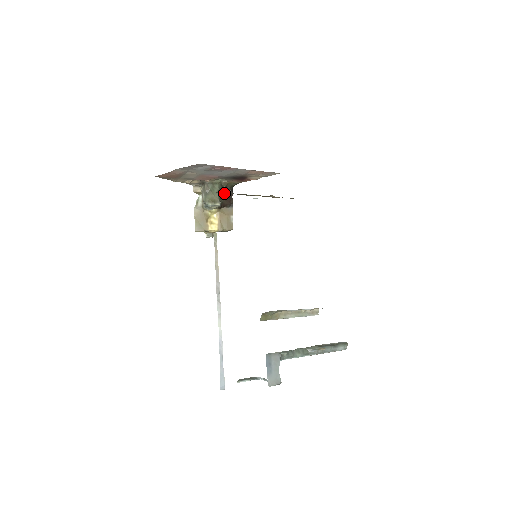
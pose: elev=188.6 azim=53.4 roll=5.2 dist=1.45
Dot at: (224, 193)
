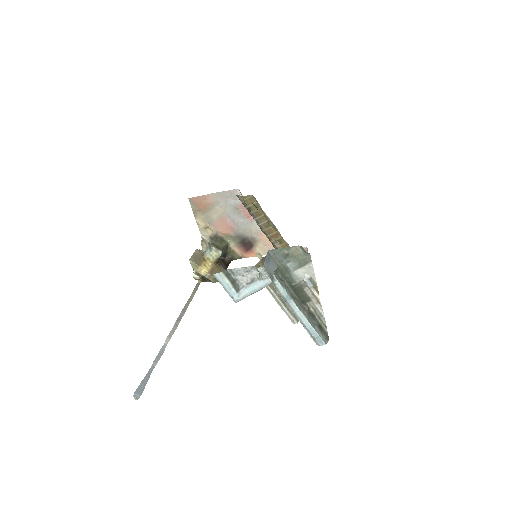
Dot at: (224, 258)
